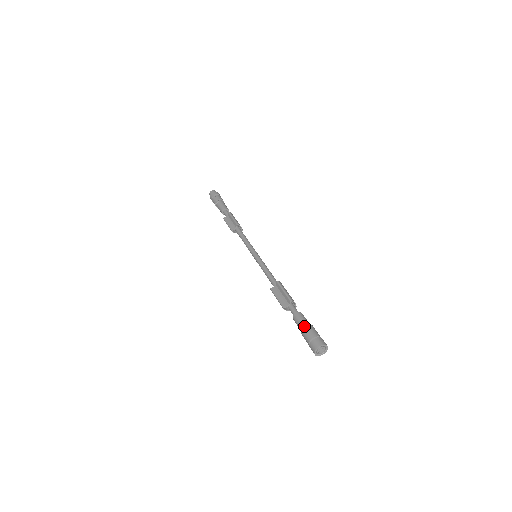
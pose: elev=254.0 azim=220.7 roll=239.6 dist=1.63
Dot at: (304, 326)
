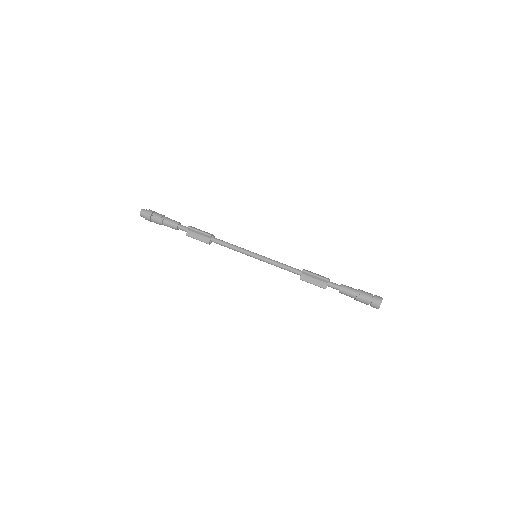
Dot at: (357, 295)
